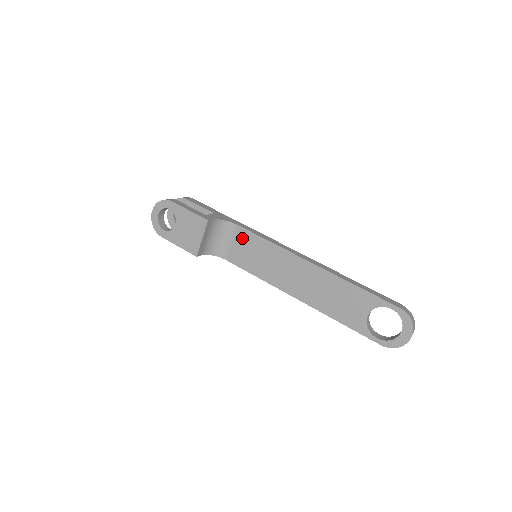
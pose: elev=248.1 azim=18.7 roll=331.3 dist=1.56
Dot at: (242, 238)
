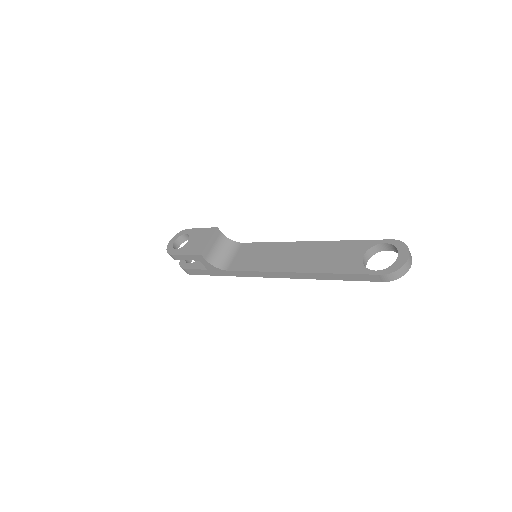
Dot at: (245, 249)
